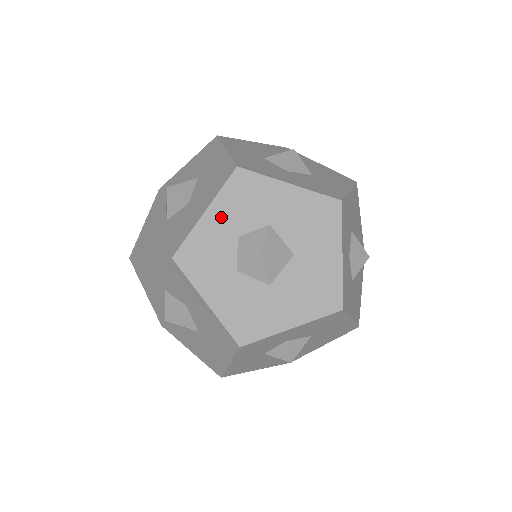
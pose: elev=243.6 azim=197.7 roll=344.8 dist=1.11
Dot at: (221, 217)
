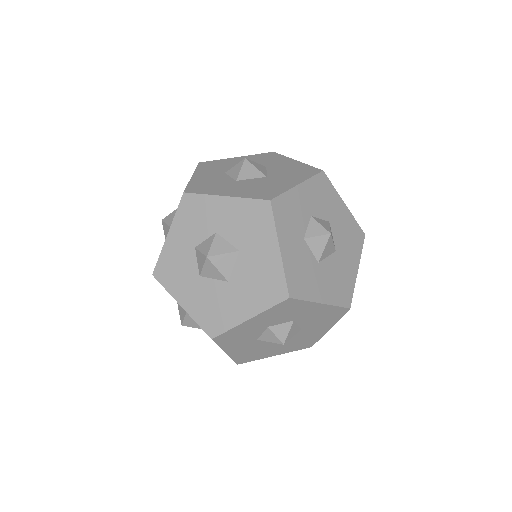
Dot at: (306, 195)
